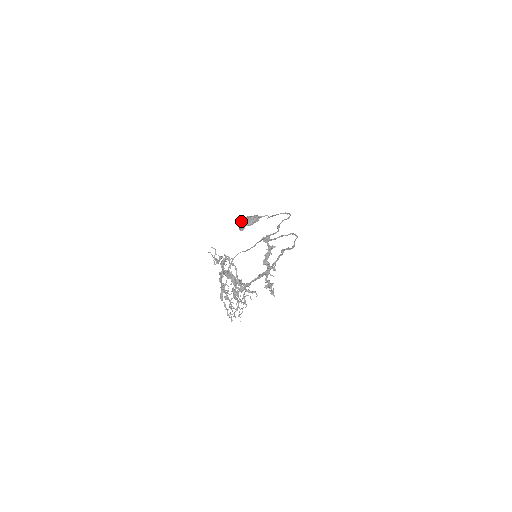
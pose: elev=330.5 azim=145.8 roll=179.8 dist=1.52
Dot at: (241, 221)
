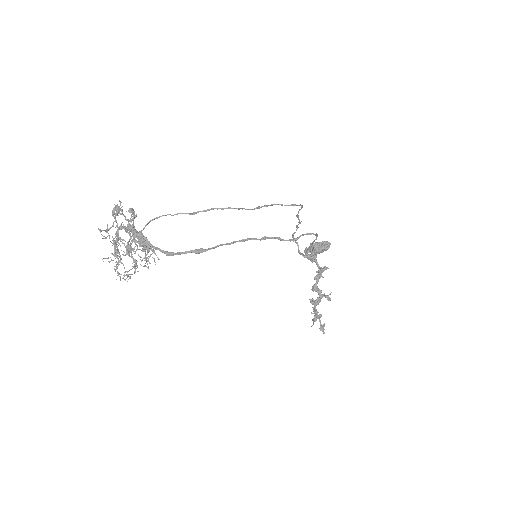
Dot at: (295, 241)
